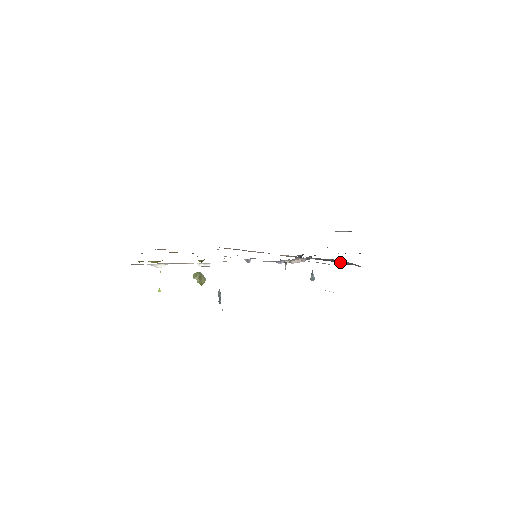
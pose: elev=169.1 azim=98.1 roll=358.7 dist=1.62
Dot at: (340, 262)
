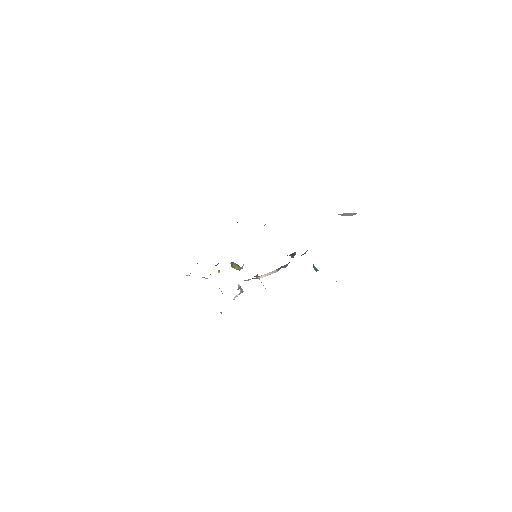
Dot at: occluded
